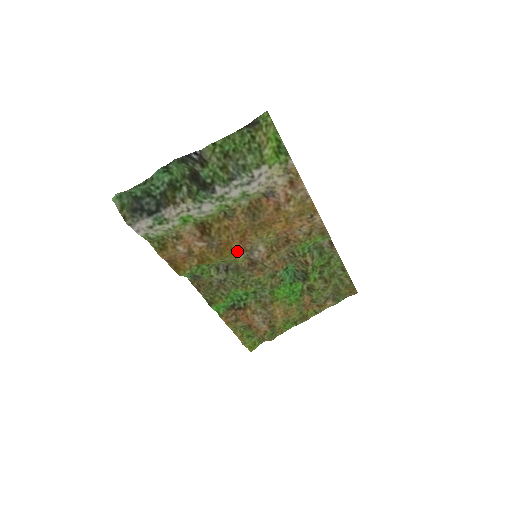
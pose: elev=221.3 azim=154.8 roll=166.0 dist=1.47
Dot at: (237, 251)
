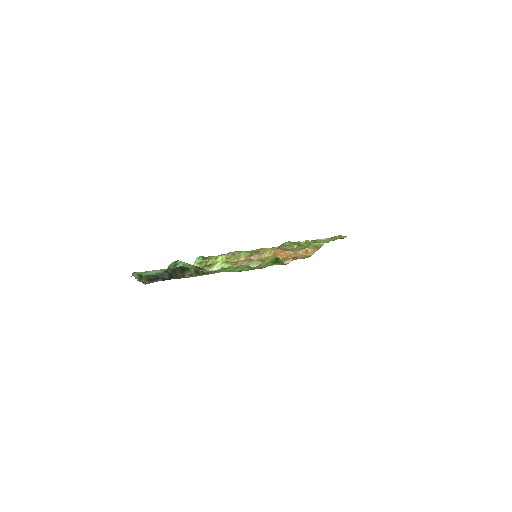
Dot at: occluded
